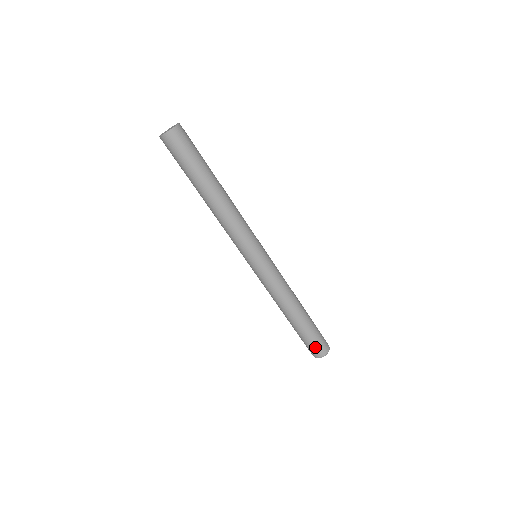
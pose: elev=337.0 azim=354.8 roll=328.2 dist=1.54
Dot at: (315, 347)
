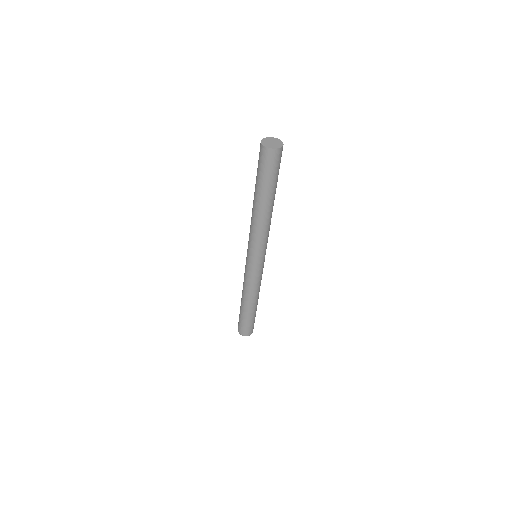
Dot at: (243, 328)
